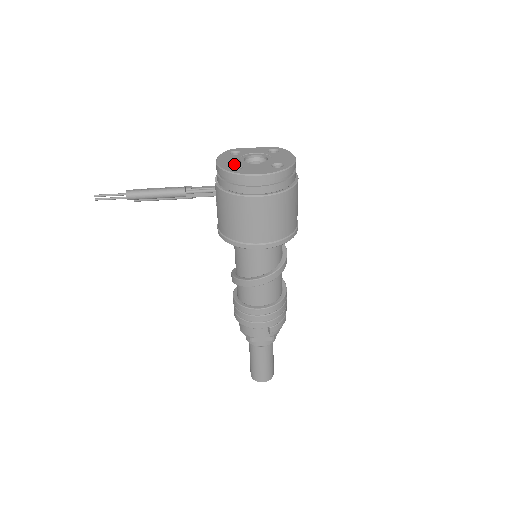
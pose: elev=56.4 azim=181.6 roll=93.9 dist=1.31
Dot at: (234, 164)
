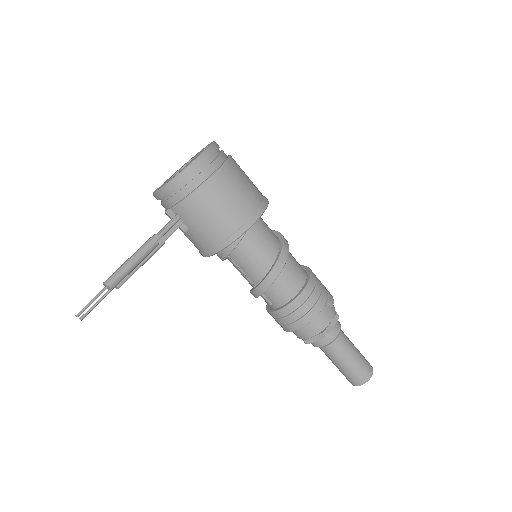
Dot at: (172, 177)
